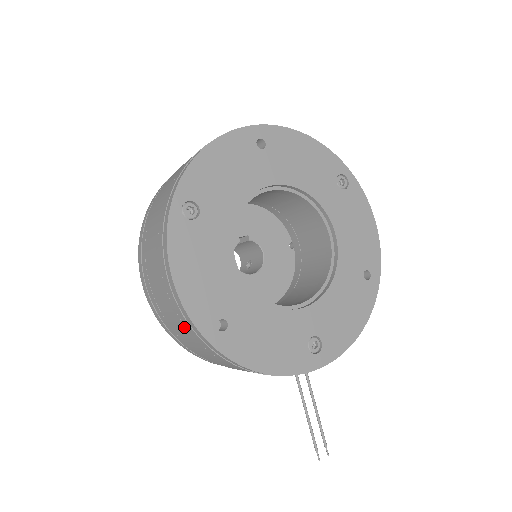
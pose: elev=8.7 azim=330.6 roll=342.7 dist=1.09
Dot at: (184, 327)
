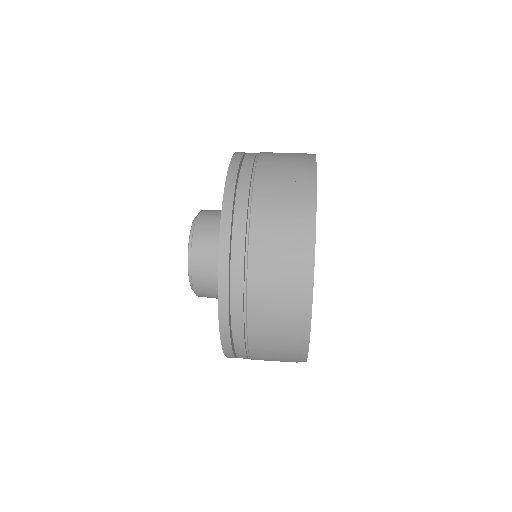
Dot at: occluded
